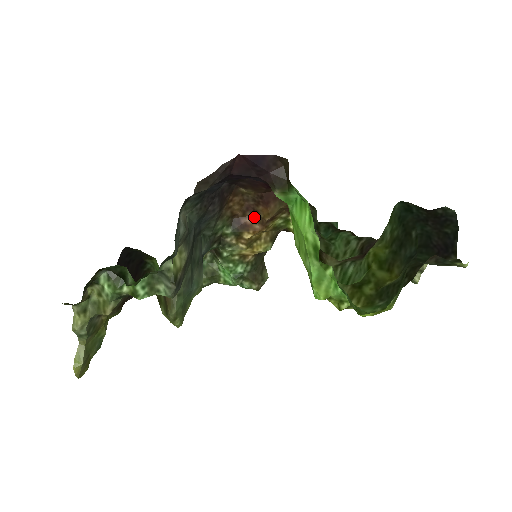
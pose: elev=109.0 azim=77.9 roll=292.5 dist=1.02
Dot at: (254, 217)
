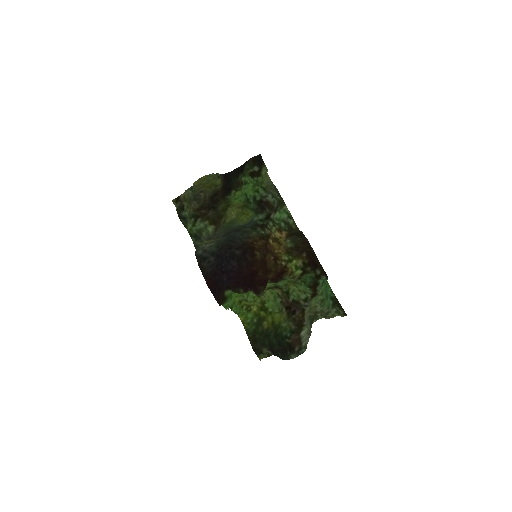
Dot at: (270, 249)
